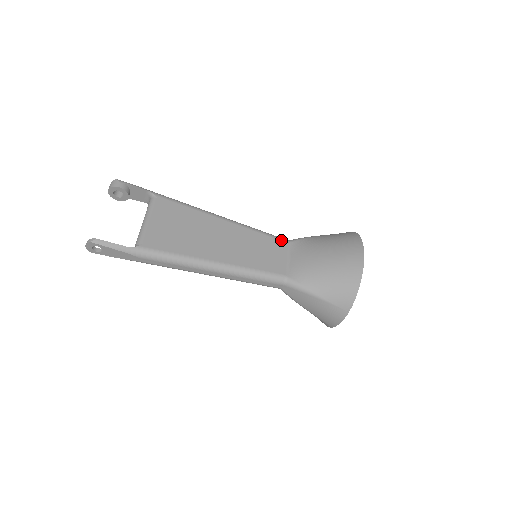
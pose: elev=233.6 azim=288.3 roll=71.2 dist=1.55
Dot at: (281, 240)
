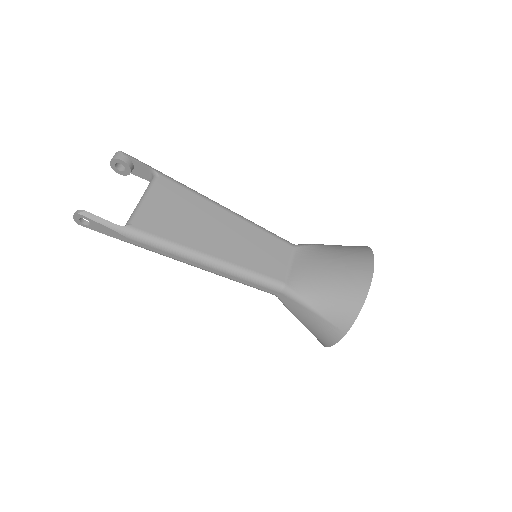
Dot at: (286, 243)
